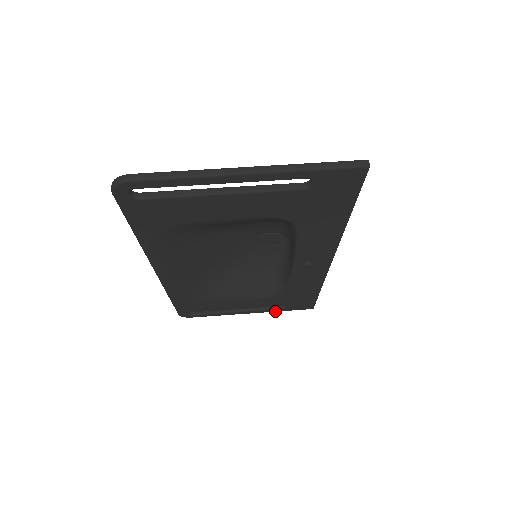
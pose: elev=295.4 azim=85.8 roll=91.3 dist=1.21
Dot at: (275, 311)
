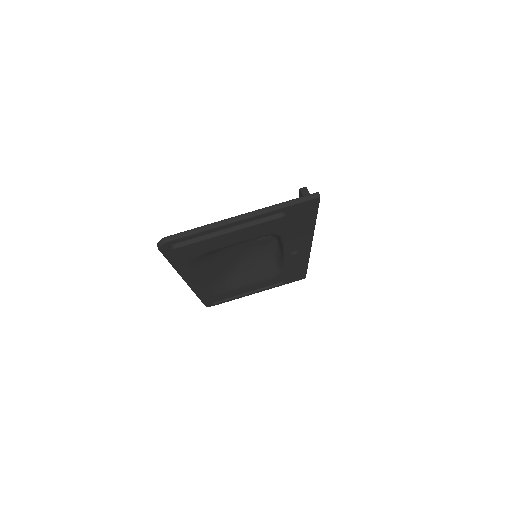
Dot at: (277, 286)
